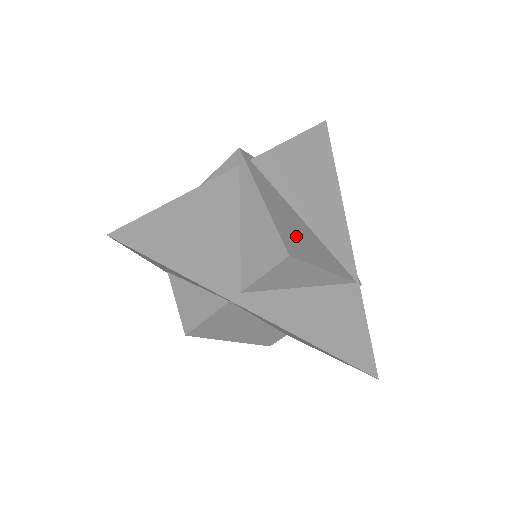
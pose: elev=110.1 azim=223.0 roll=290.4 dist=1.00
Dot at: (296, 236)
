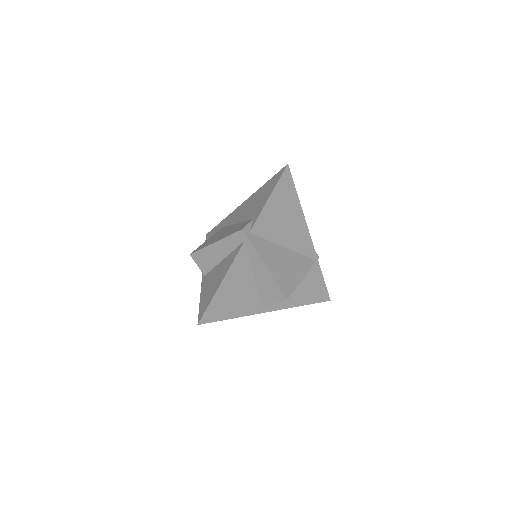
Dot at: (286, 273)
